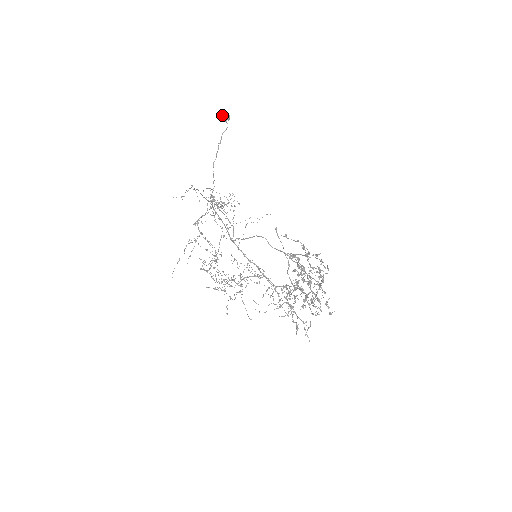
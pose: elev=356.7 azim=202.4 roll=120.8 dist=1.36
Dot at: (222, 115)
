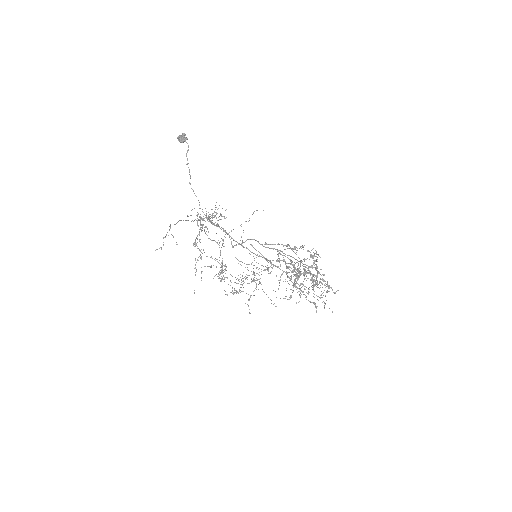
Dot at: (179, 137)
